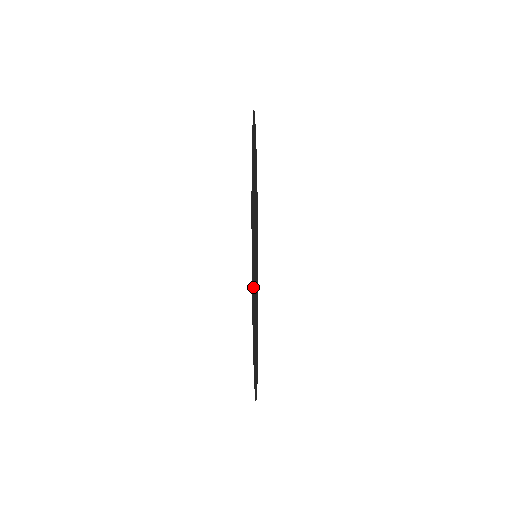
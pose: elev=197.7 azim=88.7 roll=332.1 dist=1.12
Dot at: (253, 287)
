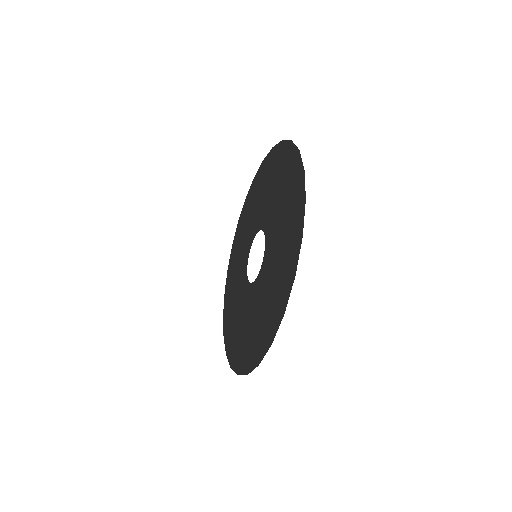
Dot at: (286, 184)
